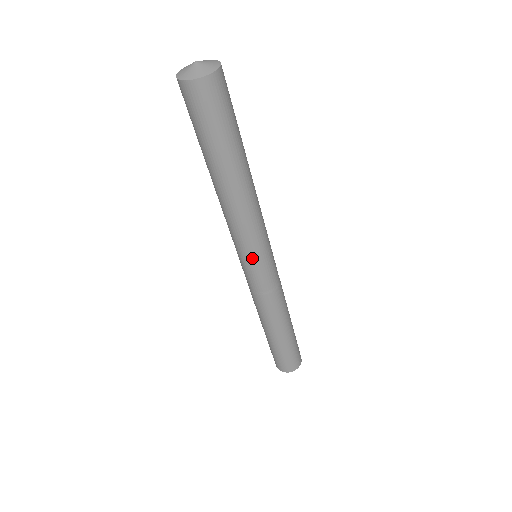
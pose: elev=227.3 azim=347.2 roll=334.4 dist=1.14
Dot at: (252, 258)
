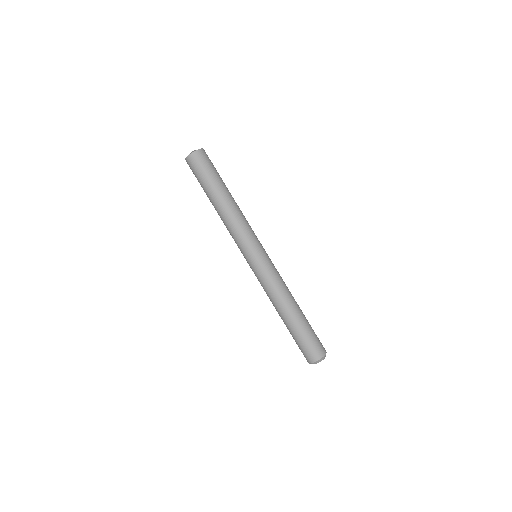
Dot at: (250, 249)
